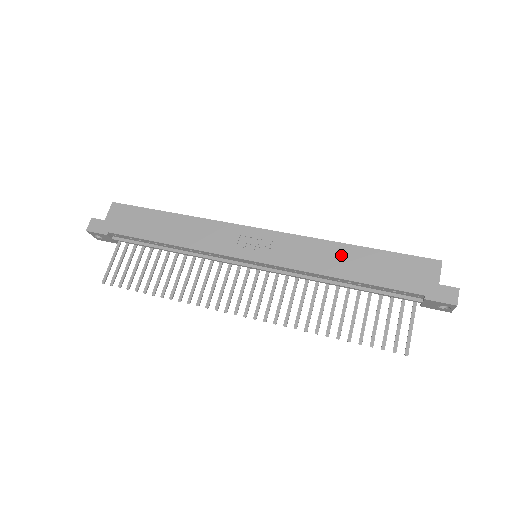
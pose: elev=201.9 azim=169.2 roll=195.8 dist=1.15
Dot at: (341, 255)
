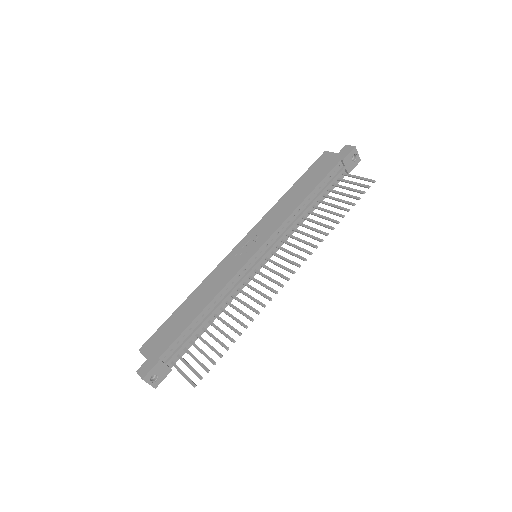
Dot at: (289, 198)
